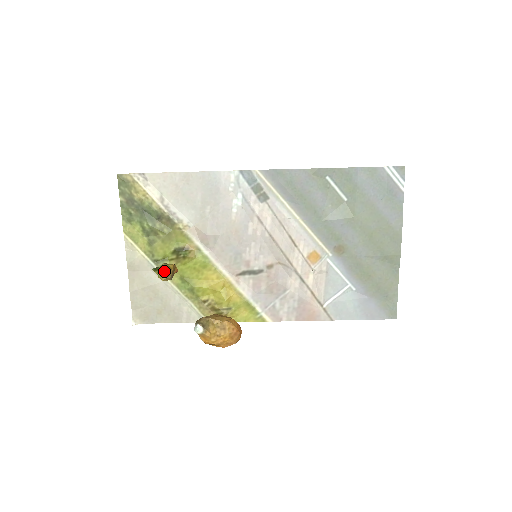
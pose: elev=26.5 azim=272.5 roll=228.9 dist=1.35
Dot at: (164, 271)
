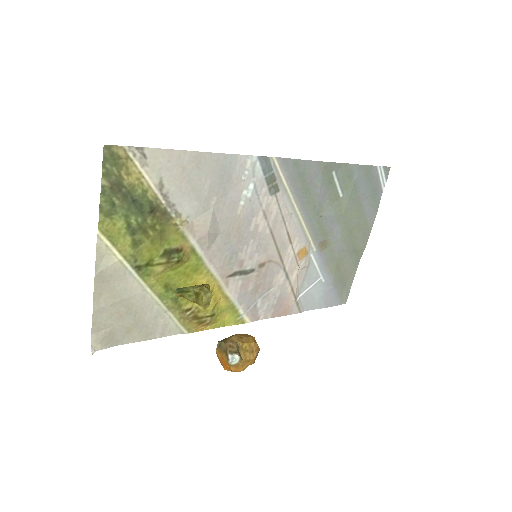
Dot at: (210, 298)
